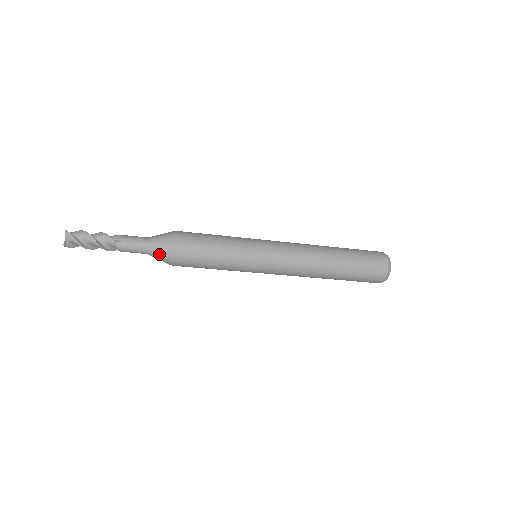
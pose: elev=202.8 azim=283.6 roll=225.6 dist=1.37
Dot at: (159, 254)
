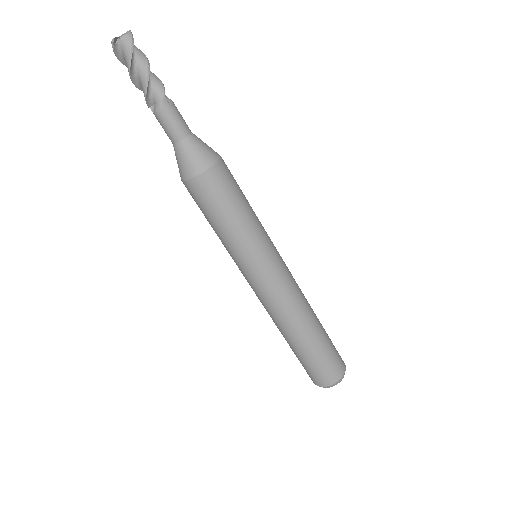
Dot at: (191, 155)
